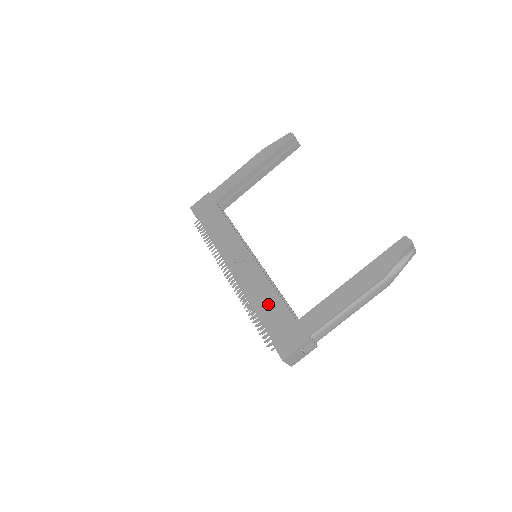
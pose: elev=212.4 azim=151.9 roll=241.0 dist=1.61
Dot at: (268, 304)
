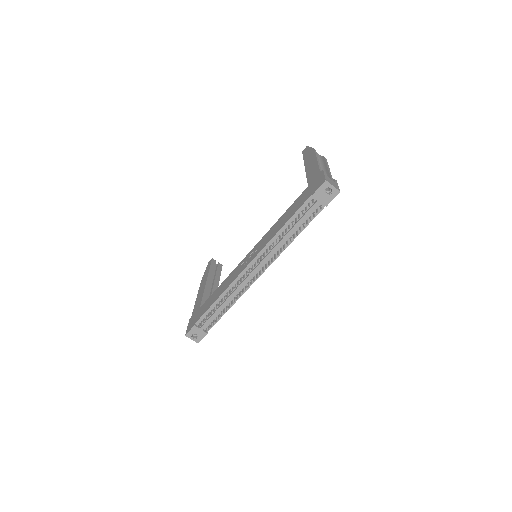
Dot at: (287, 215)
